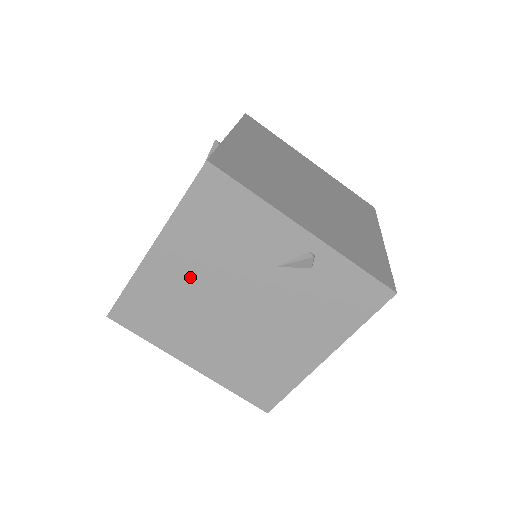
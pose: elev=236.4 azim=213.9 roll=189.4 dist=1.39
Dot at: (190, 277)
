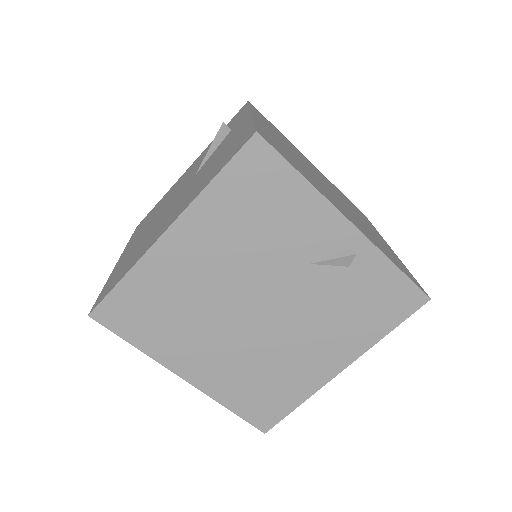
Dot at: (207, 270)
